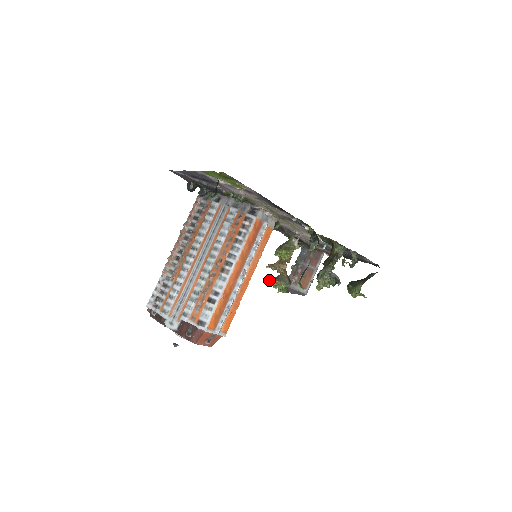
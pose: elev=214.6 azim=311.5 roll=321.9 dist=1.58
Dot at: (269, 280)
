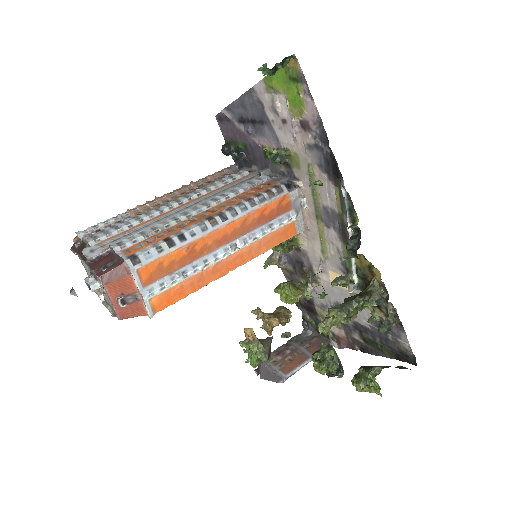
Dot at: (246, 328)
